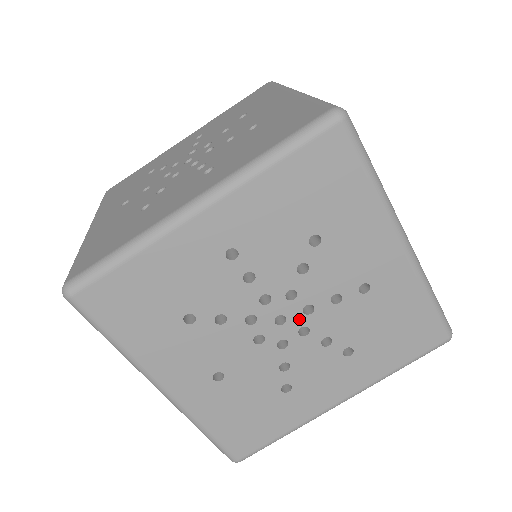
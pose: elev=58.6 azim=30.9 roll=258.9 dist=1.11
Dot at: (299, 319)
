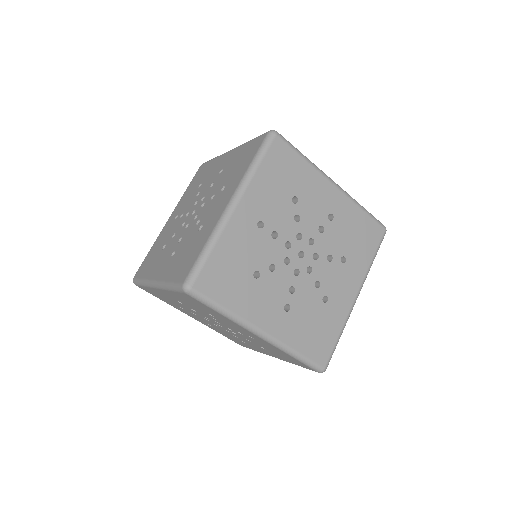
Dot at: (228, 329)
